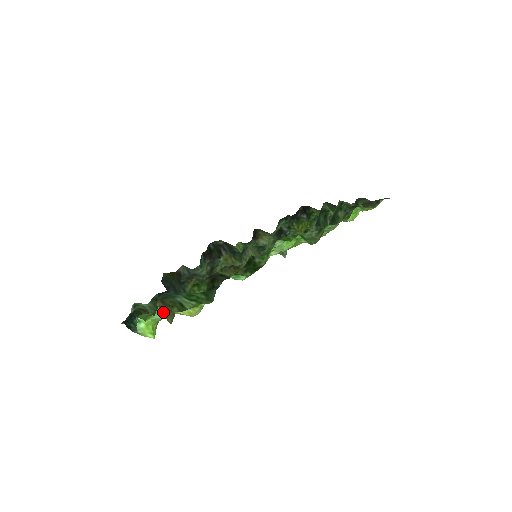
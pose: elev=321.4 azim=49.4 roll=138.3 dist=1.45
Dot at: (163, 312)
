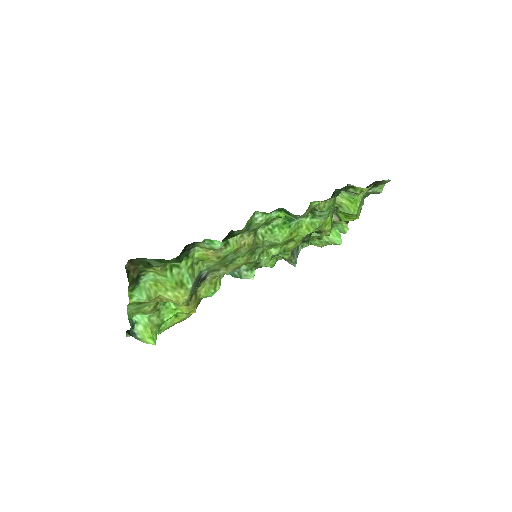
Dot at: (130, 270)
